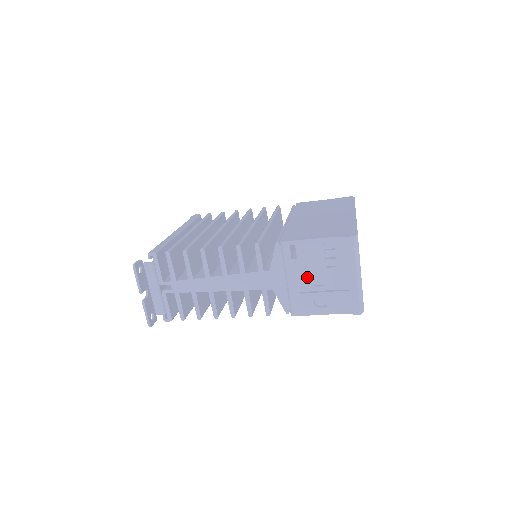
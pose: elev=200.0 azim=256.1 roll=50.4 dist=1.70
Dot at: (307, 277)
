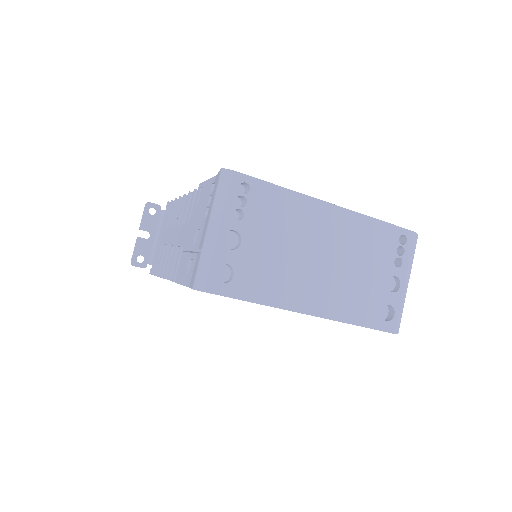
Dot at: (194, 230)
